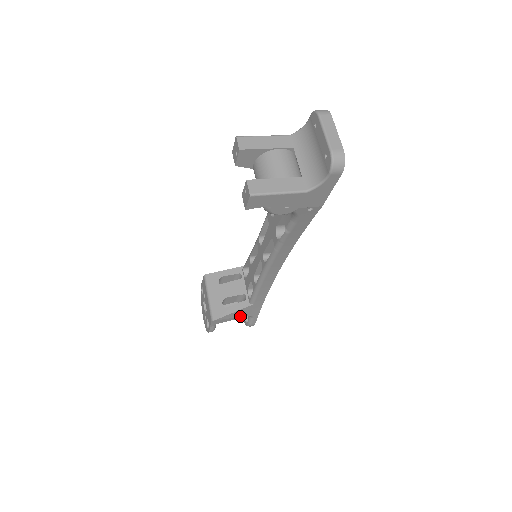
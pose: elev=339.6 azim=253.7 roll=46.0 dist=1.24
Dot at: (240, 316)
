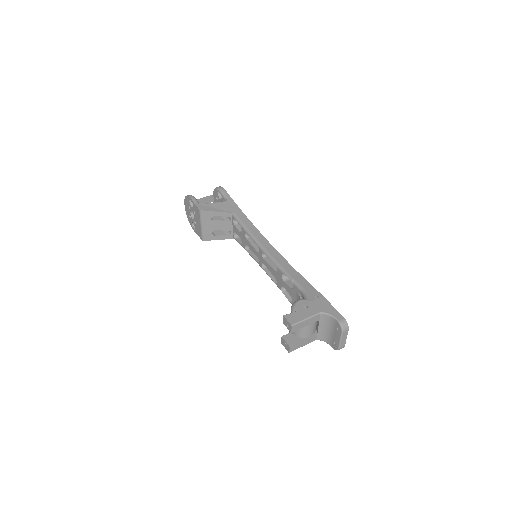
Dot at: occluded
